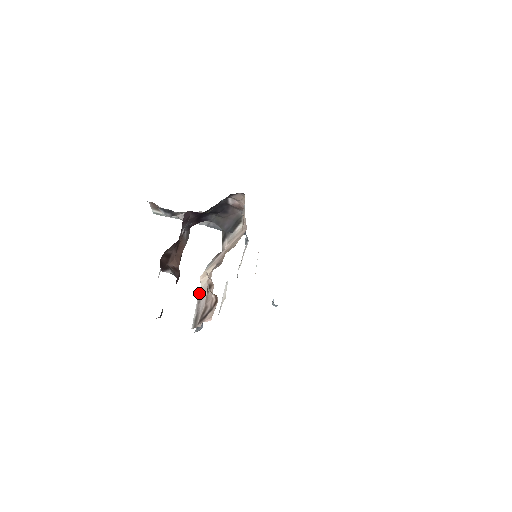
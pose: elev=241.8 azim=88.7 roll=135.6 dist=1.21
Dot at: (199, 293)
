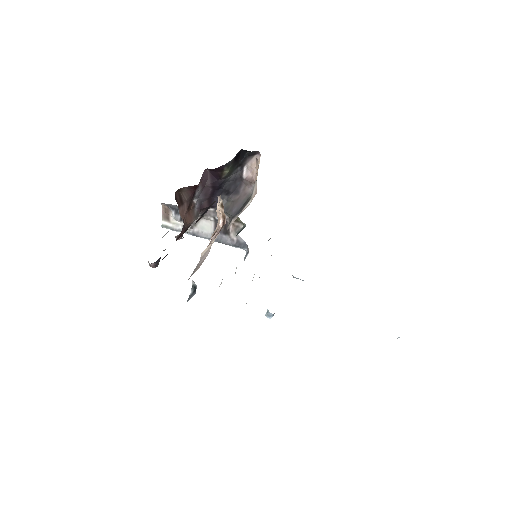
Dot at: (198, 263)
